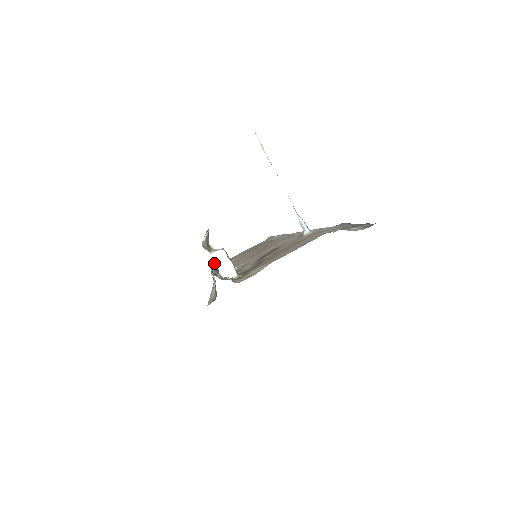
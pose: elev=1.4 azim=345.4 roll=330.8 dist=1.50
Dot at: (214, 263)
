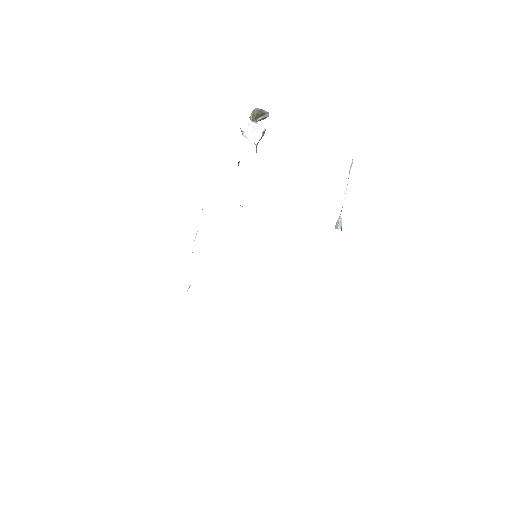
Dot at: occluded
